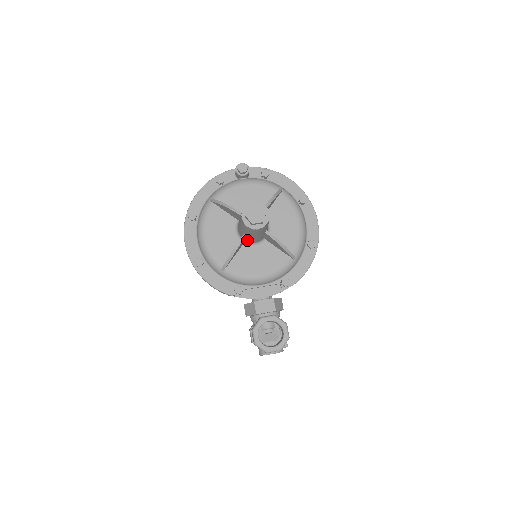
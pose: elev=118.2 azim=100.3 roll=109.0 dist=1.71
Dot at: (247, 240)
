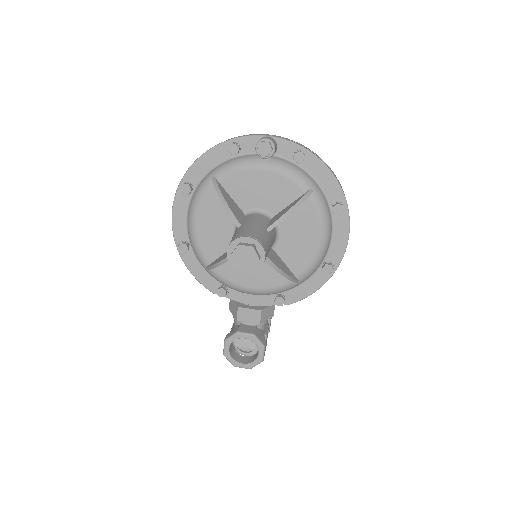
Dot at: occluded
